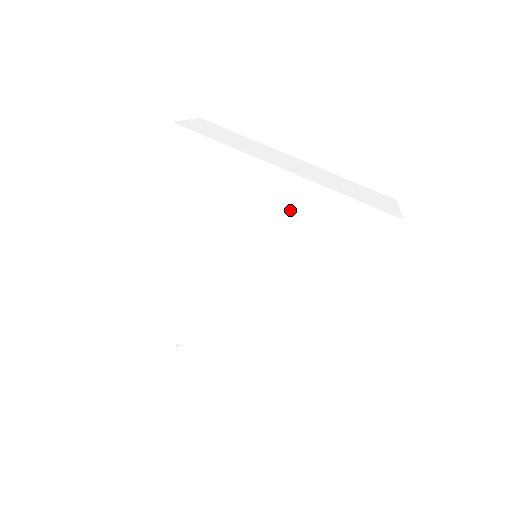
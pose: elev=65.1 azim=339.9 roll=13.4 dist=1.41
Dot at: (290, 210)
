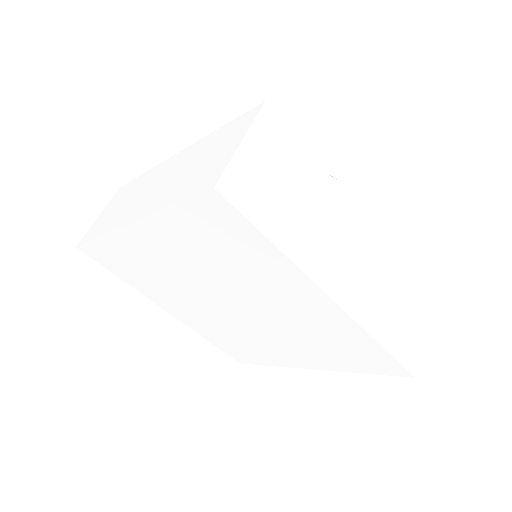
Dot at: (312, 315)
